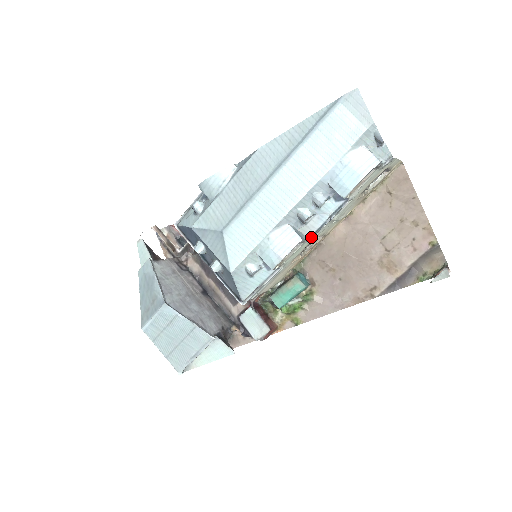
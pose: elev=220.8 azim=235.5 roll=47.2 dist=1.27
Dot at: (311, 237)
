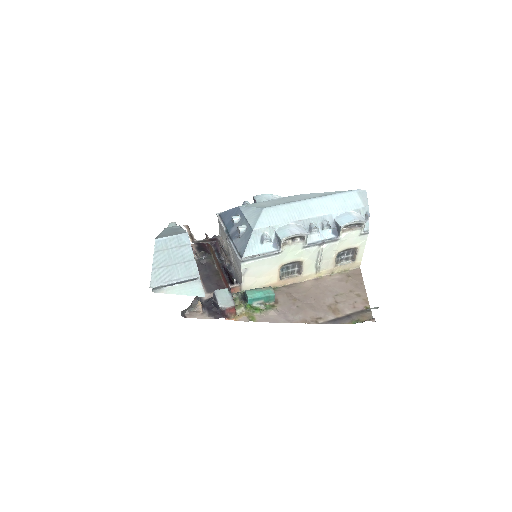
Dot at: (308, 244)
